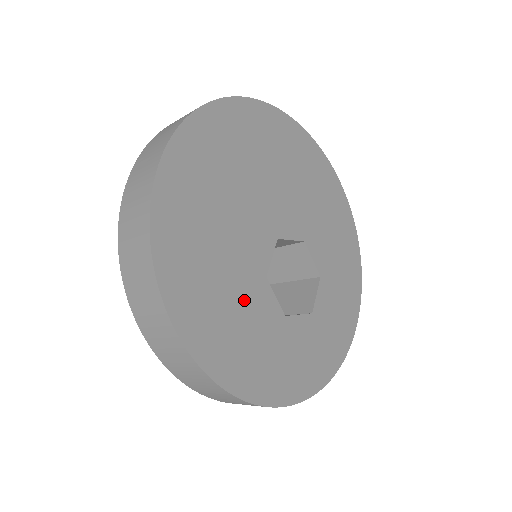
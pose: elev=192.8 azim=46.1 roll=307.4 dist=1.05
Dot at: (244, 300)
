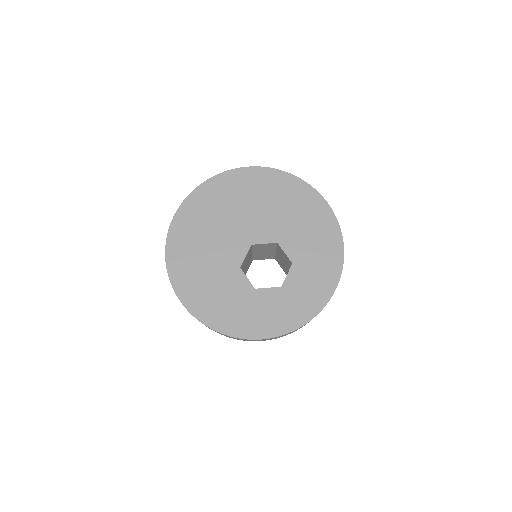
Dot at: (222, 281)
